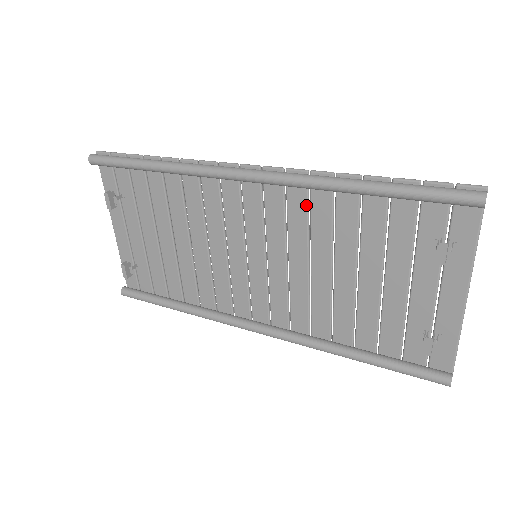
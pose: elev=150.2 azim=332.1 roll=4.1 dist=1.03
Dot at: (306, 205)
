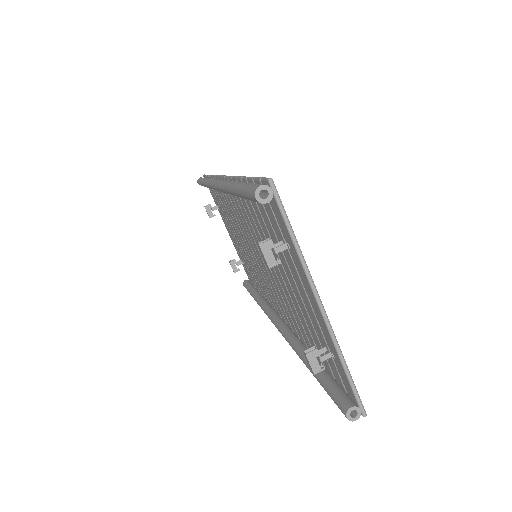
Dot at: (244, 208)
